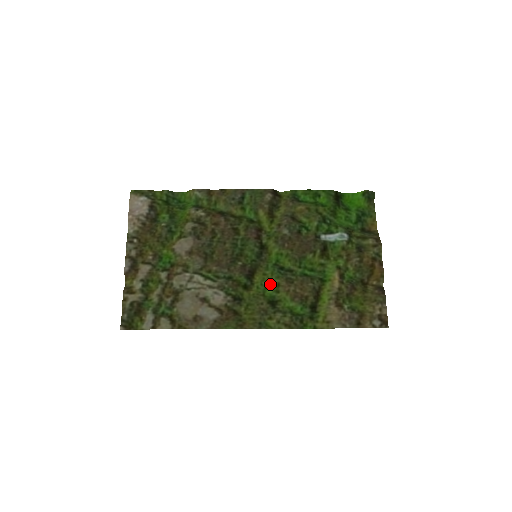
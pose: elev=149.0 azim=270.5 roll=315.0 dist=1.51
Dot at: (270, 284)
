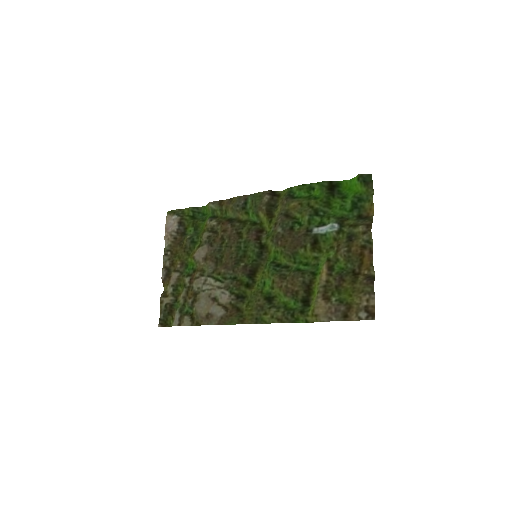
Dot at: (268, 281)
